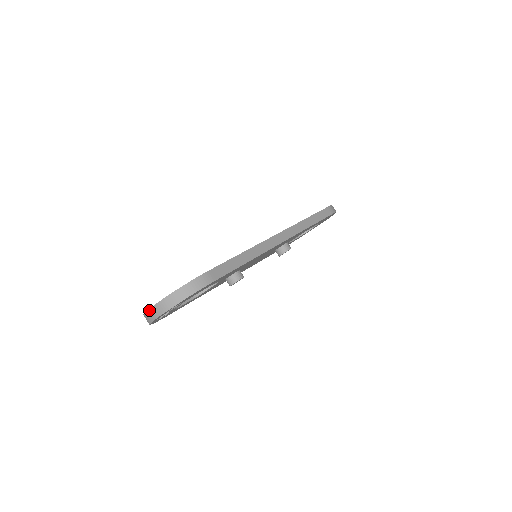
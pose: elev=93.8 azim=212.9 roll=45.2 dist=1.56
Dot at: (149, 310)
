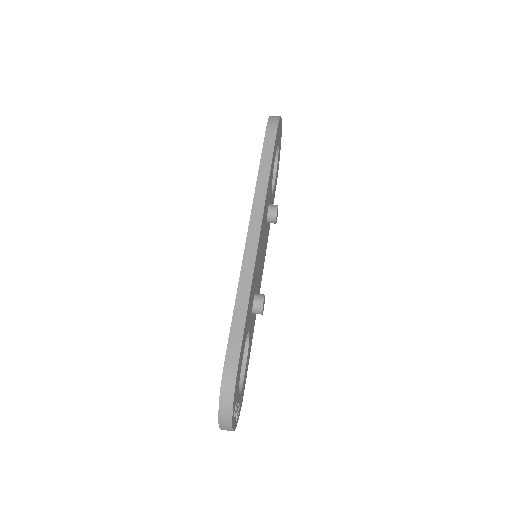
Dot at: occluded
